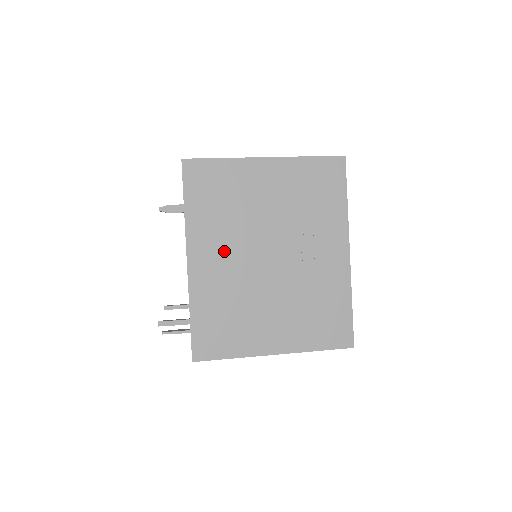
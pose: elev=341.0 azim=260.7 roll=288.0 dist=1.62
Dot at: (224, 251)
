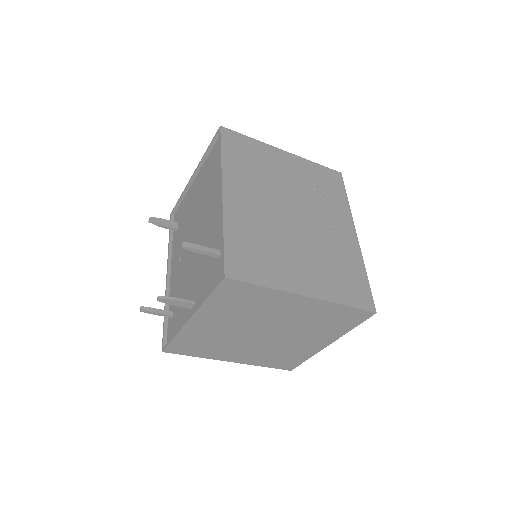
Dot at: (255, 196)
